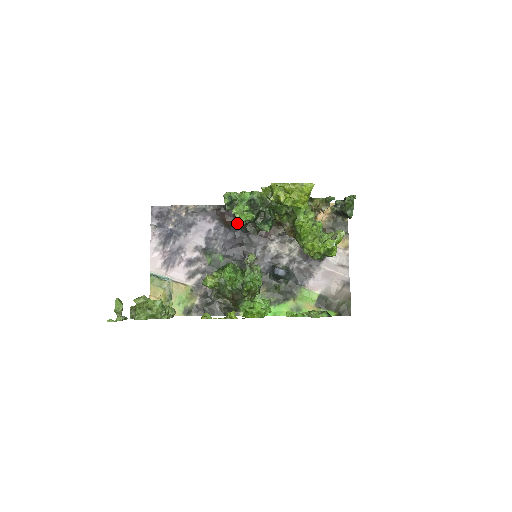
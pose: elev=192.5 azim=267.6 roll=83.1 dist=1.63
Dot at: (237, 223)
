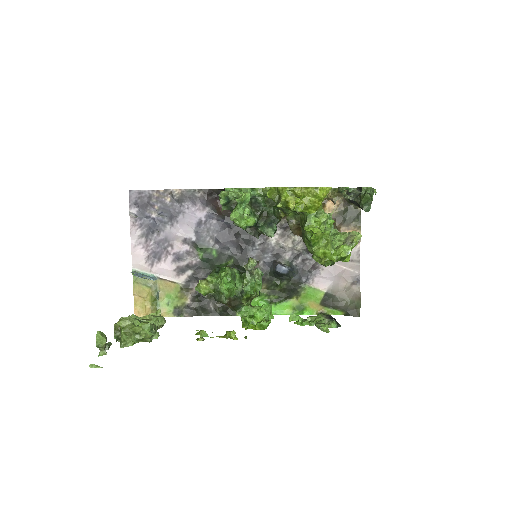
Dot at: occluded
